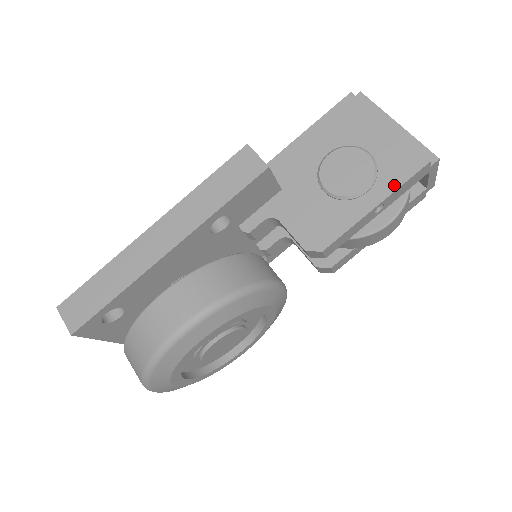
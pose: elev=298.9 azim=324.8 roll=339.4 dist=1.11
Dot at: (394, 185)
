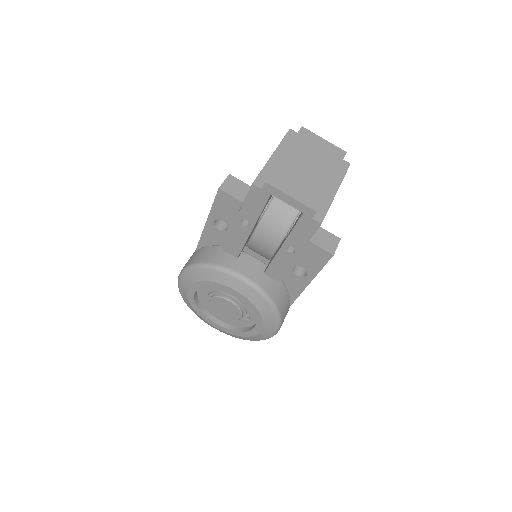
Dot at: (244, 203)
